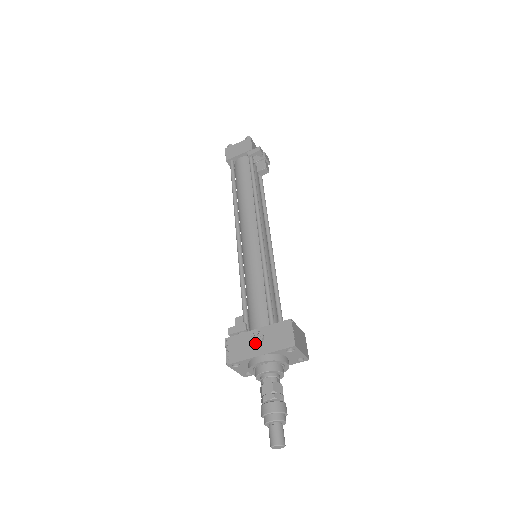
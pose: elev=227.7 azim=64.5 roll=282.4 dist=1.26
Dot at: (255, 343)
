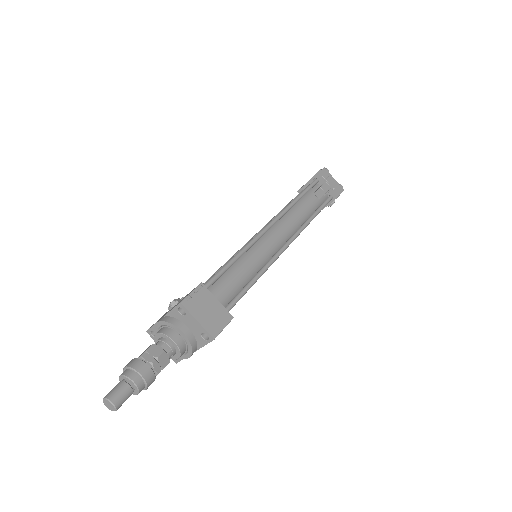
Dot at: (168, 308)
